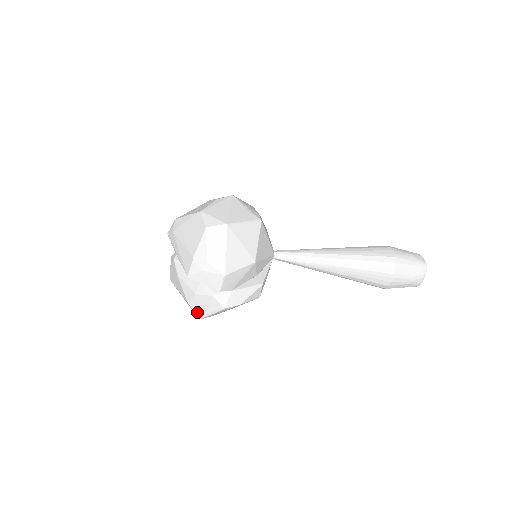
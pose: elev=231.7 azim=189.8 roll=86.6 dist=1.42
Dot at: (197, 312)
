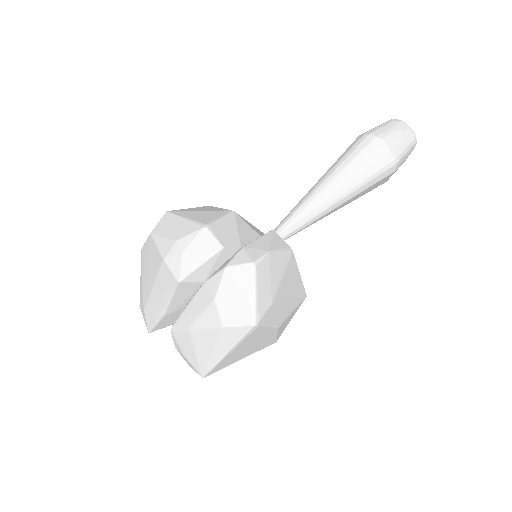
Dot at: (242, 320)
